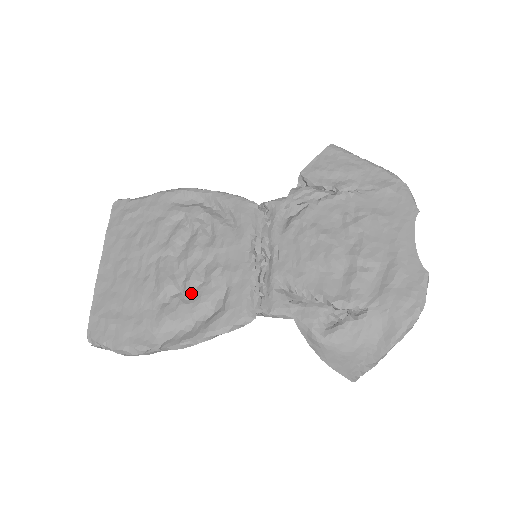
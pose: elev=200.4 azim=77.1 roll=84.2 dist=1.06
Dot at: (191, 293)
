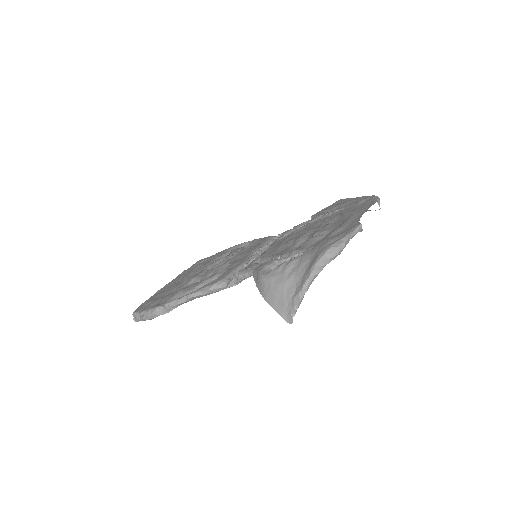
Dot at: (204, 279)
